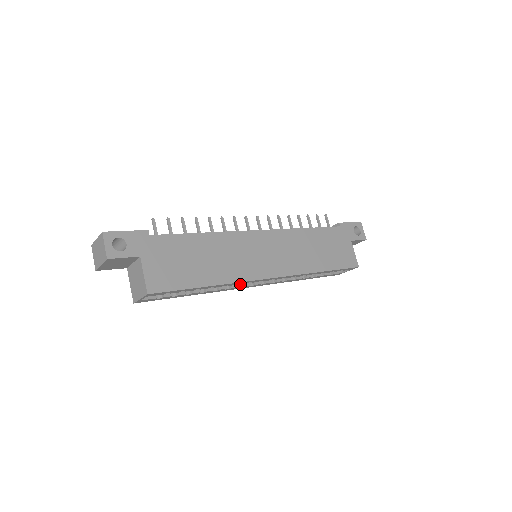
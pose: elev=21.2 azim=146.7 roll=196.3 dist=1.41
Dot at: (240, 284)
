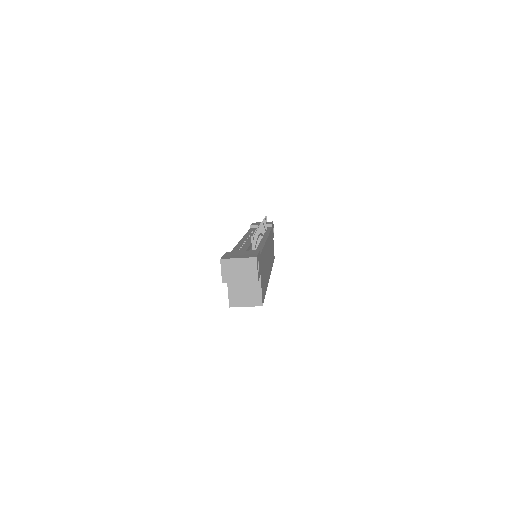
Dot at: occluded
